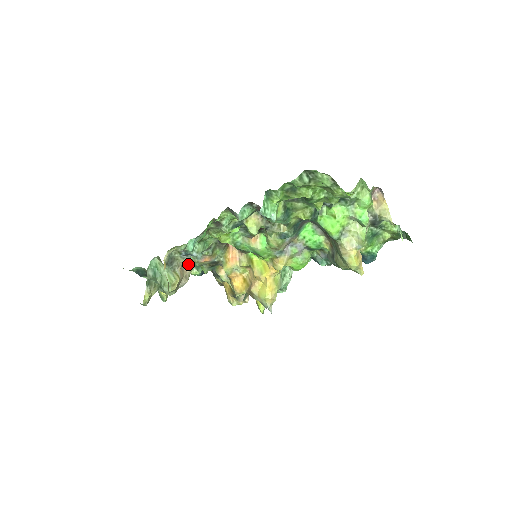
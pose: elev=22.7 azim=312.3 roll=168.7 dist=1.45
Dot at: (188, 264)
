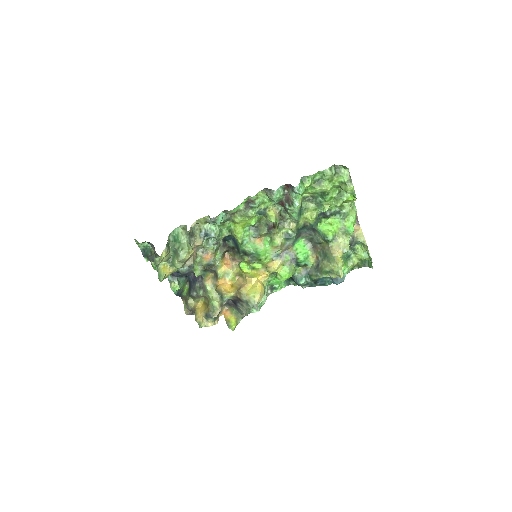
Dot at: (195, 252)
